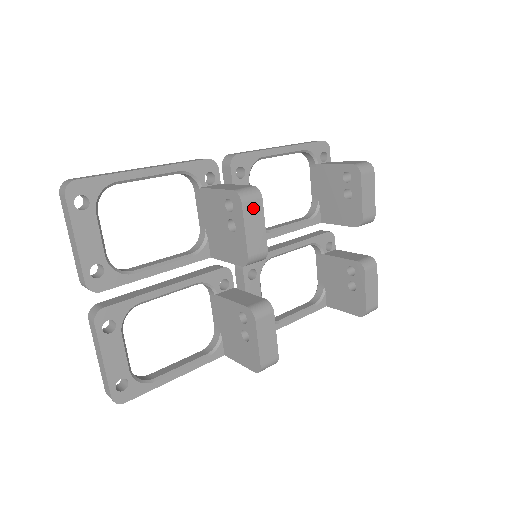
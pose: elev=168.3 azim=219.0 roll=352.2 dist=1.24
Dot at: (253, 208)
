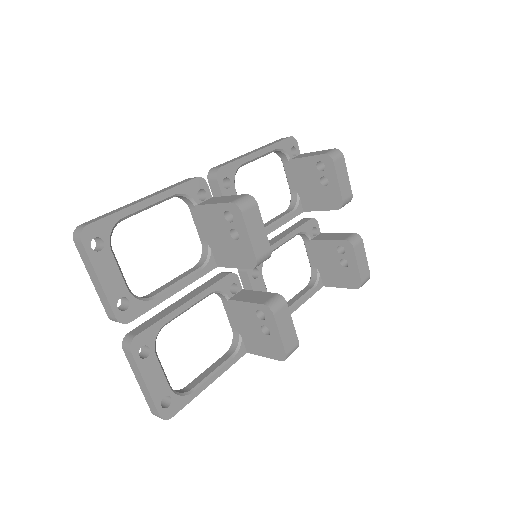
Dot at: (252, 215)
